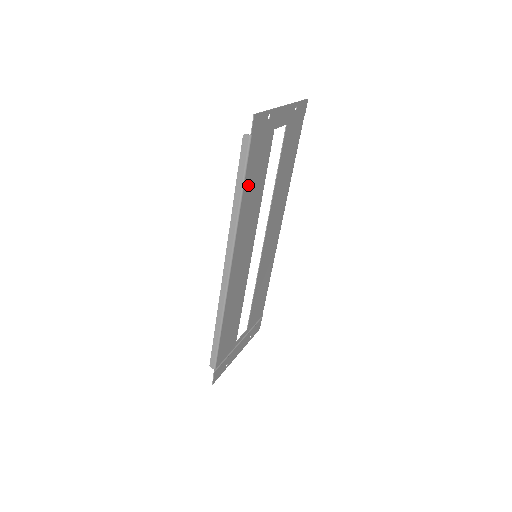
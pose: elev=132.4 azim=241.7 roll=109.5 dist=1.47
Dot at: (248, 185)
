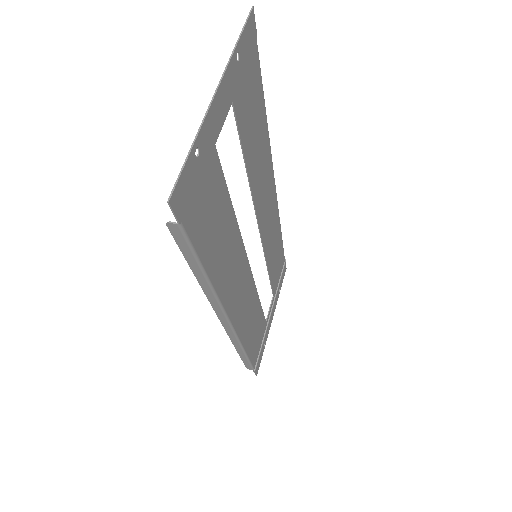
Dot at: (209, 254)
